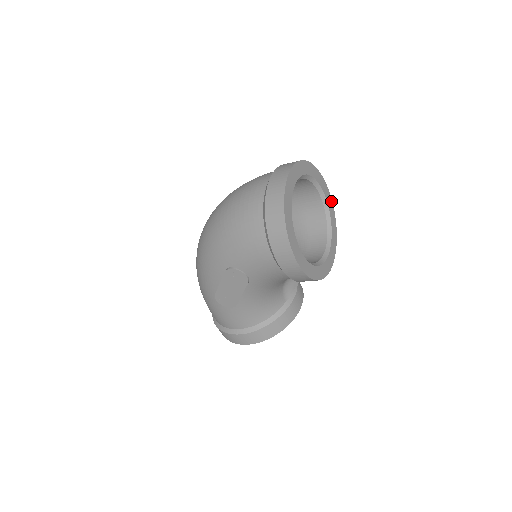
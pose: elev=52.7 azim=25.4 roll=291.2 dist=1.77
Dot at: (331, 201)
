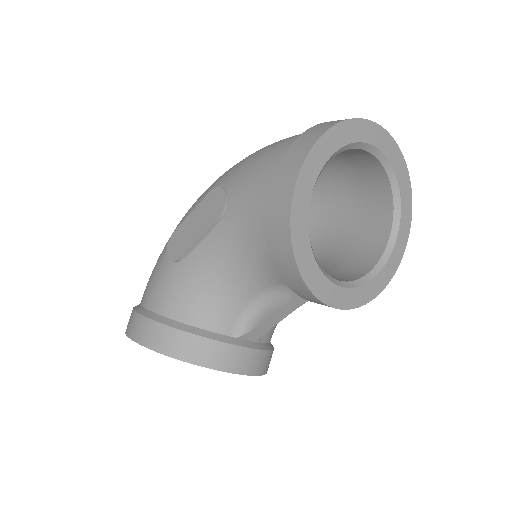
Dot at: (397, 265)
